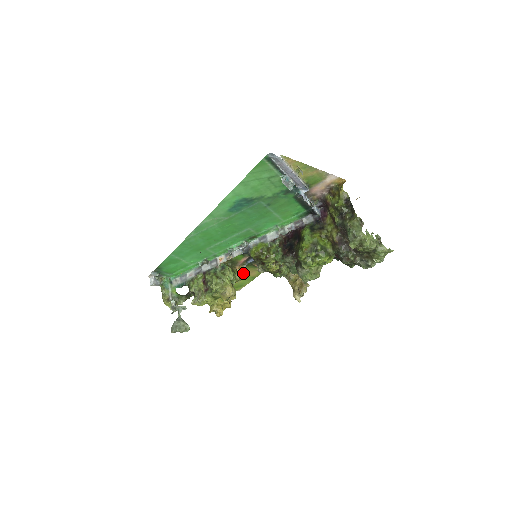
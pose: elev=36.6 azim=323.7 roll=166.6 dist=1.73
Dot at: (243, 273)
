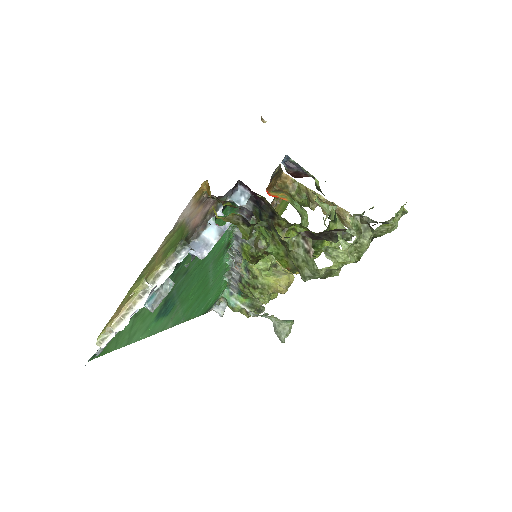
Dot at: occluded
